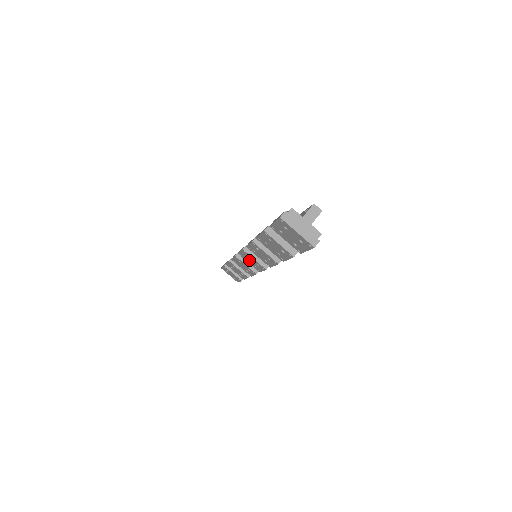
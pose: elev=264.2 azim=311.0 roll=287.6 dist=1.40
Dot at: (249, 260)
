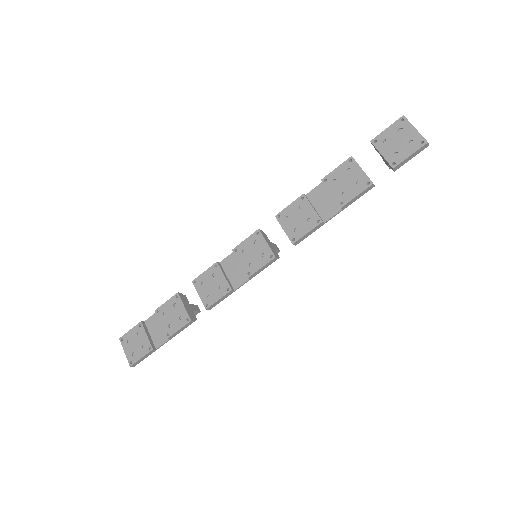
Dot at: (249, 253)
